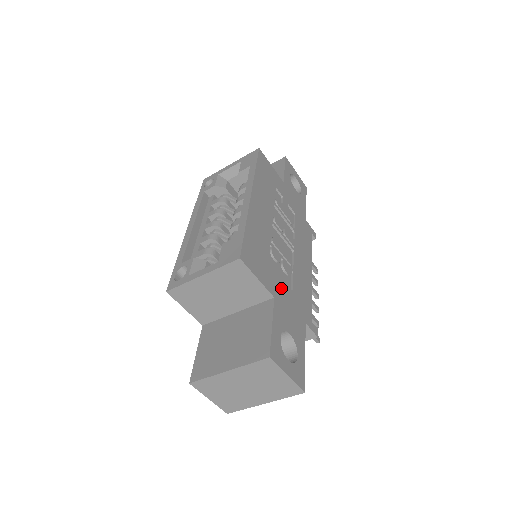
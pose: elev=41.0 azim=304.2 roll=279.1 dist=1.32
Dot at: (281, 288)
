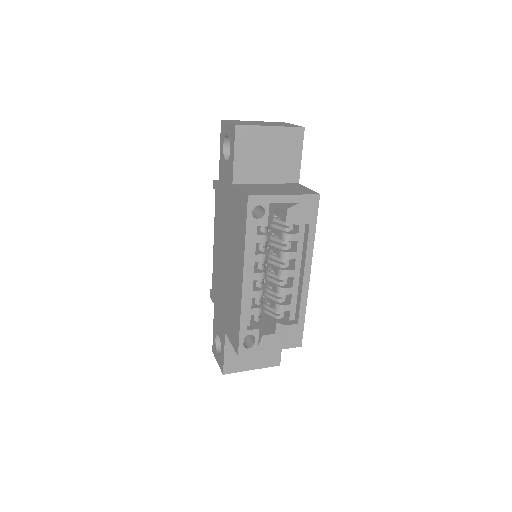
Dot at: occluded
